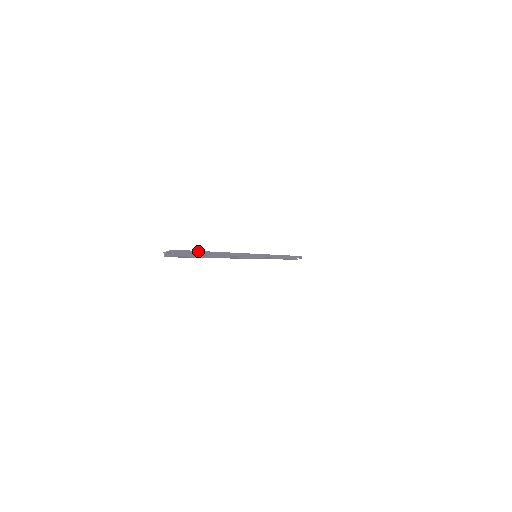
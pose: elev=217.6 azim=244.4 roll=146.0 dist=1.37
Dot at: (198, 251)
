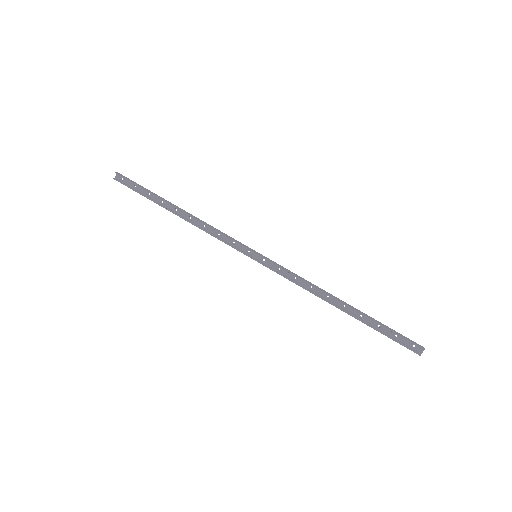
Dot at: (146, 189)
